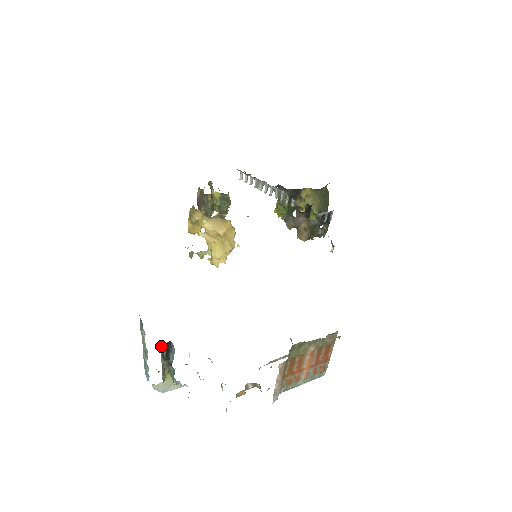
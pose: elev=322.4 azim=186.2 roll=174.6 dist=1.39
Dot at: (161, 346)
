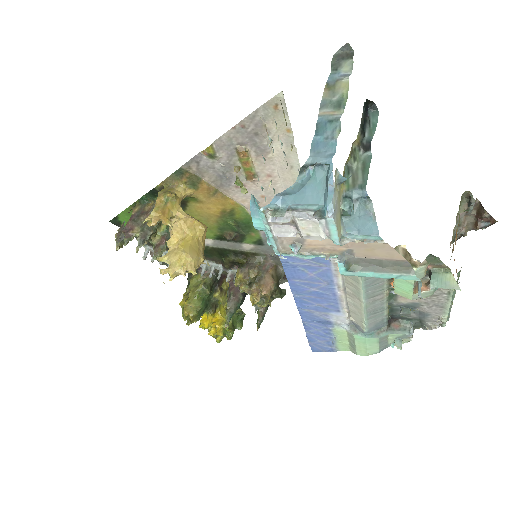
Dot at: occluded
